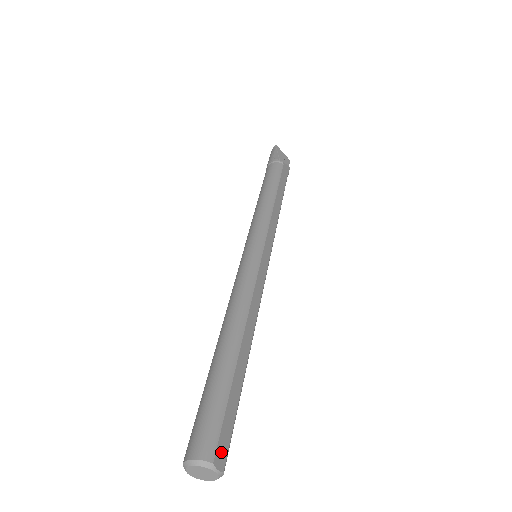
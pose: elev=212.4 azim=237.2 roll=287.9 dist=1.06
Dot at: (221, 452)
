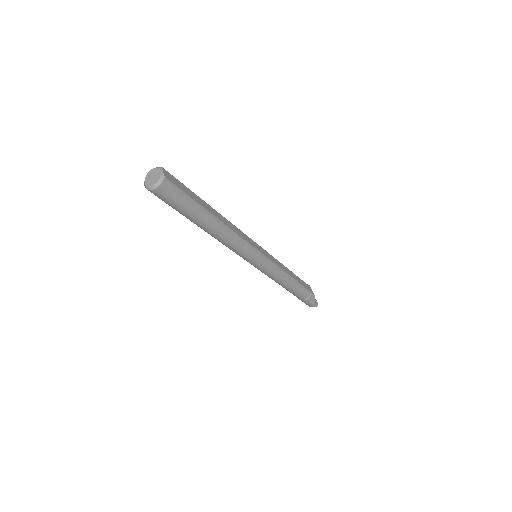
Dot at: (170, 177)
